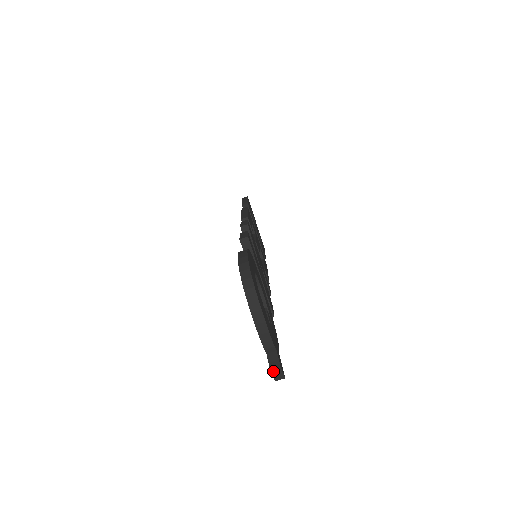
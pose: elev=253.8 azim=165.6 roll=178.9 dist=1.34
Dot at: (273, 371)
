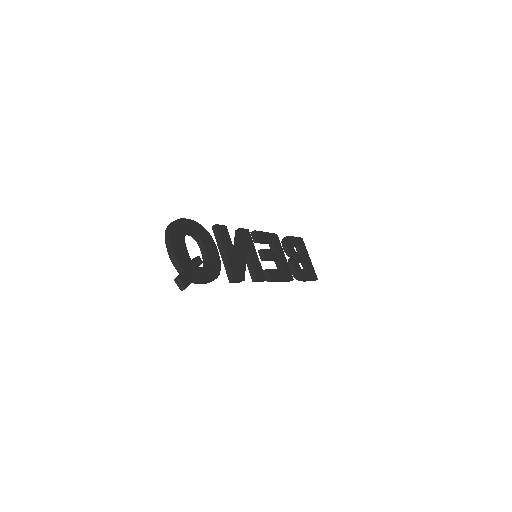
Dot at: (176, 281)
